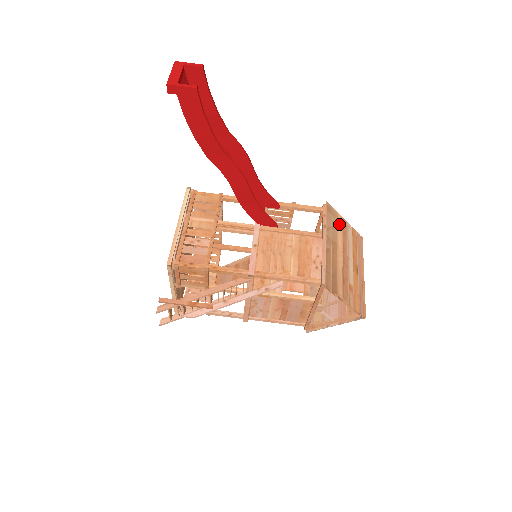
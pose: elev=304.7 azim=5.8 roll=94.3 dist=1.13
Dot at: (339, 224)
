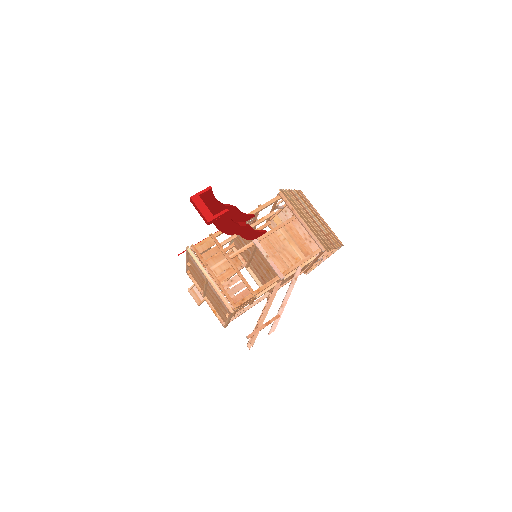
Dot at: (293, 198)
